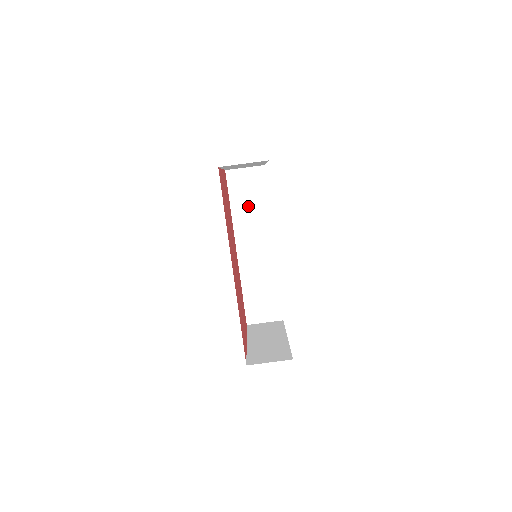
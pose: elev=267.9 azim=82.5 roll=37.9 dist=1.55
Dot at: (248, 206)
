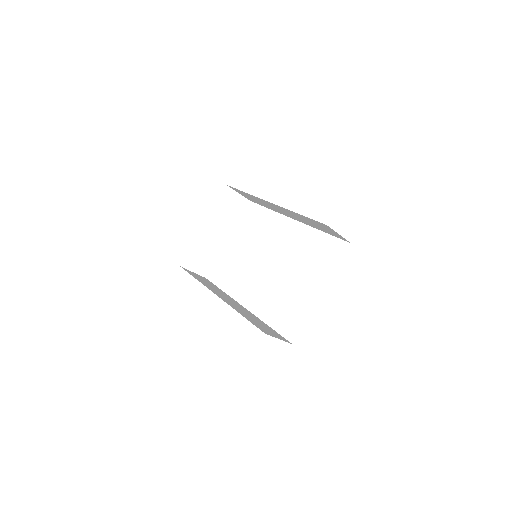
Dot at: (309, 222)
